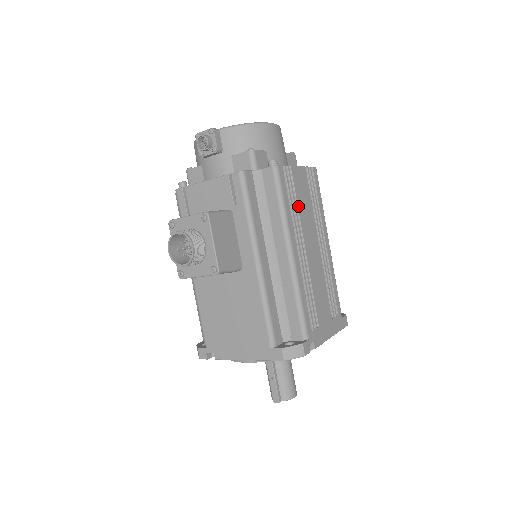
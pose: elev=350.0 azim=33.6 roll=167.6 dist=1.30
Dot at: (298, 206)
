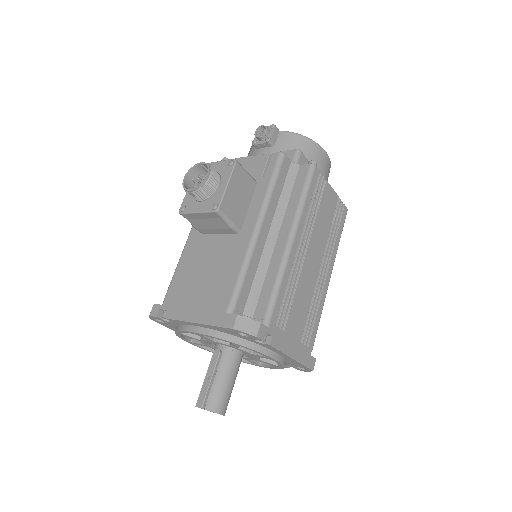
Dot at: (317, 214)
